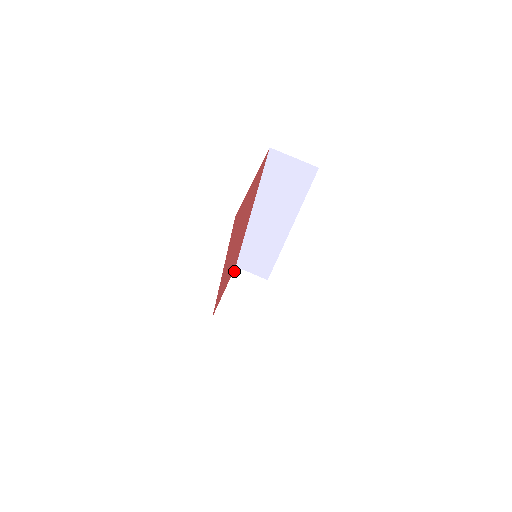
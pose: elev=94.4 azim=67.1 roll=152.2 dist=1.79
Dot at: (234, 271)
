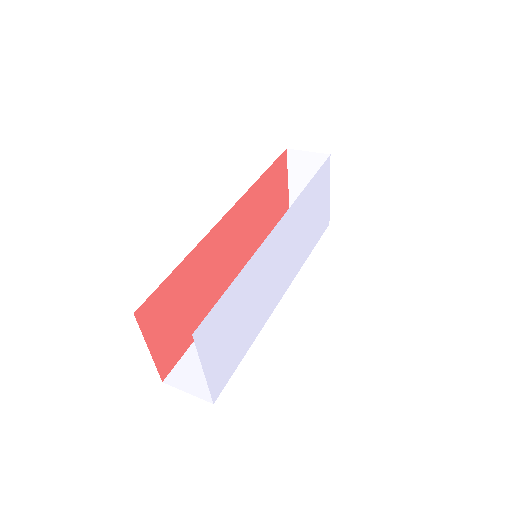
Dot at: (161, 377)
